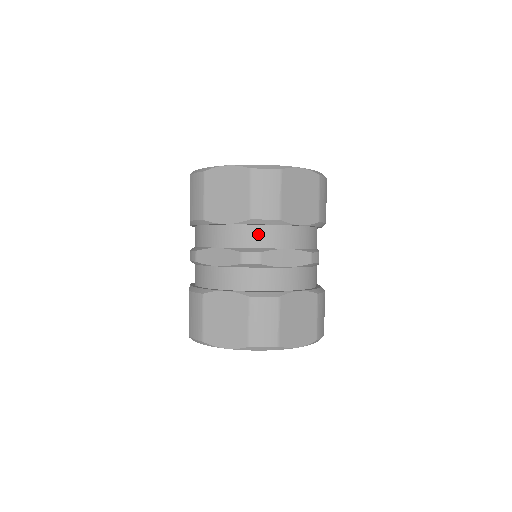
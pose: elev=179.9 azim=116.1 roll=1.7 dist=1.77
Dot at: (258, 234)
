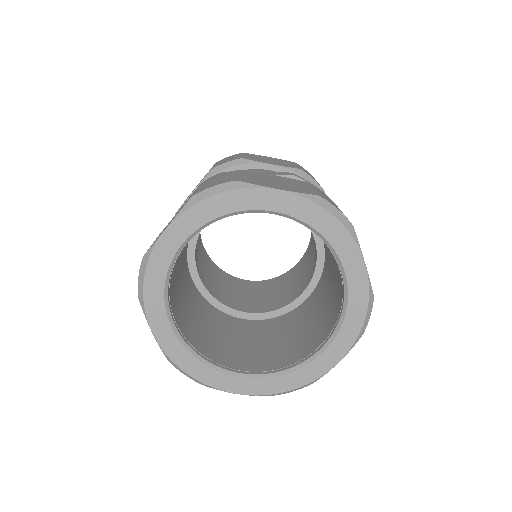
Dot at: occluded
